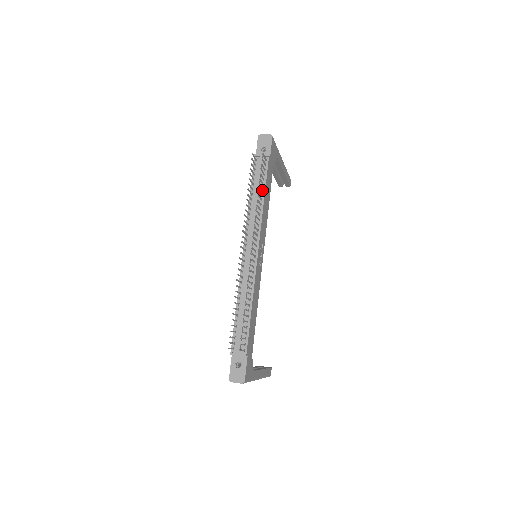
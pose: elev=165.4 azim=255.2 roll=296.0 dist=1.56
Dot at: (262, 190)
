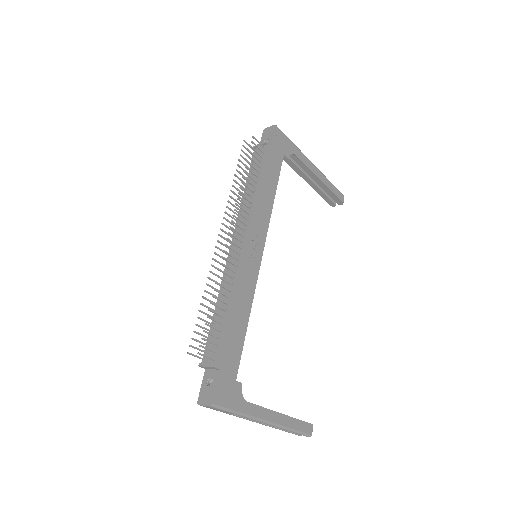
Dot at: (257, 178)
